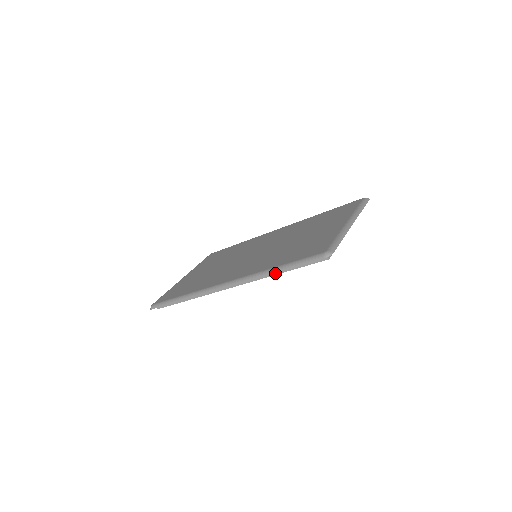
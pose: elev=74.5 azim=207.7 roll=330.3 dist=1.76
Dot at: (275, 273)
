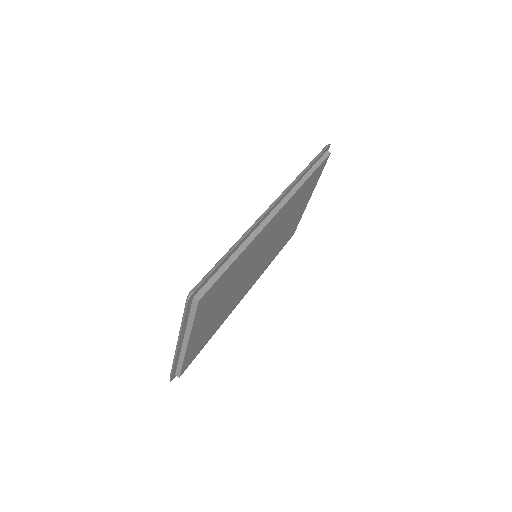
Dot at: (305, 179)
